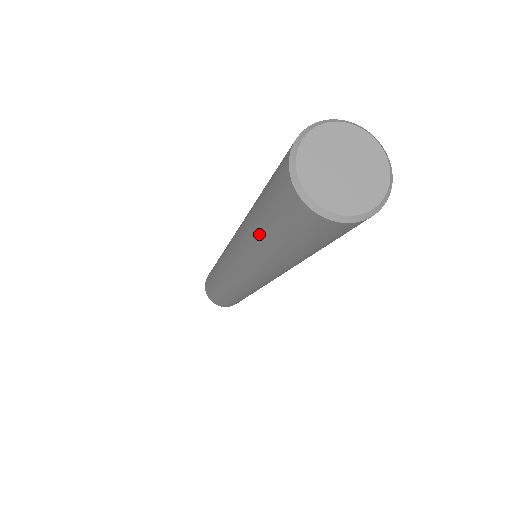
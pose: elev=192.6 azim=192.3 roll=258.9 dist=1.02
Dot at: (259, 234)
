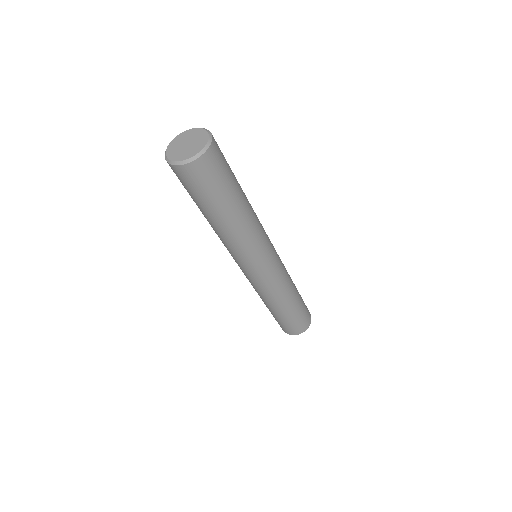
Dot at: (212, 216)
